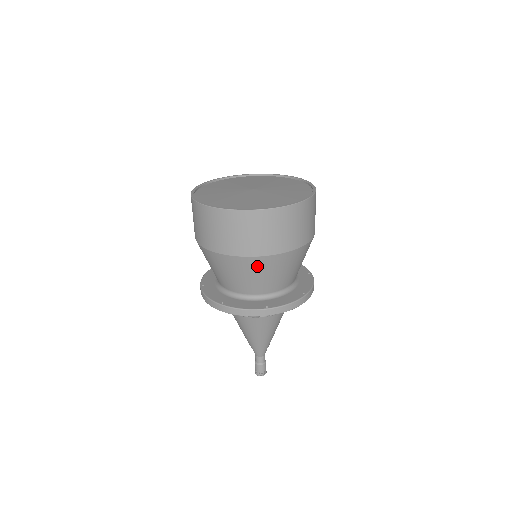
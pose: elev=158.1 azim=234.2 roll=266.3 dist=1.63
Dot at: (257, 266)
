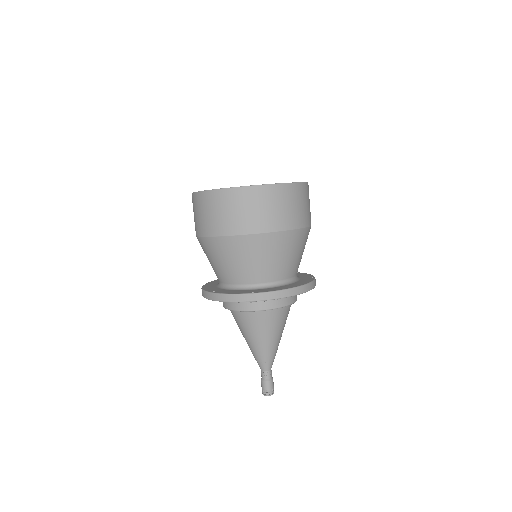
Dot at: (207, 248)
